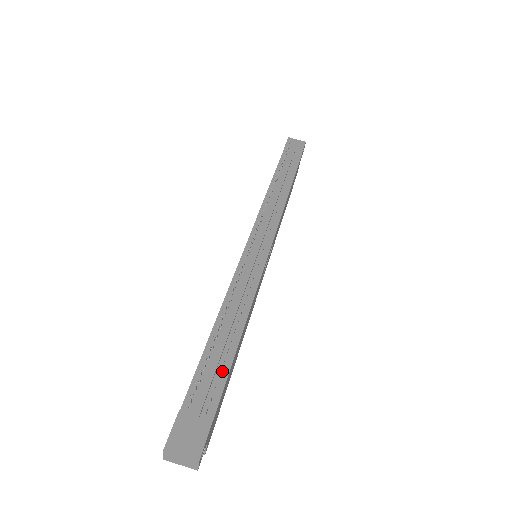
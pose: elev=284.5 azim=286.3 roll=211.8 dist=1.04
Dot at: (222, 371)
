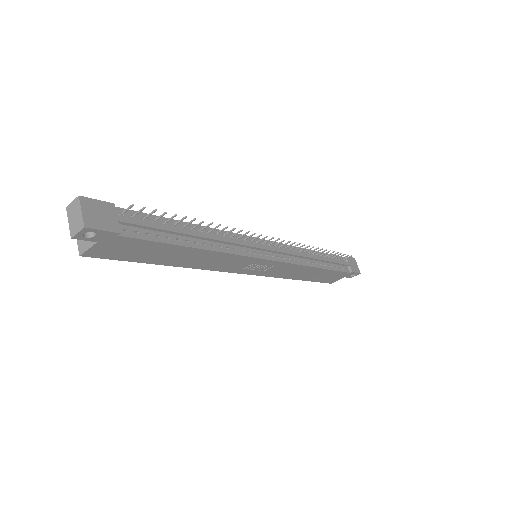
Dot at: (161, 236)
